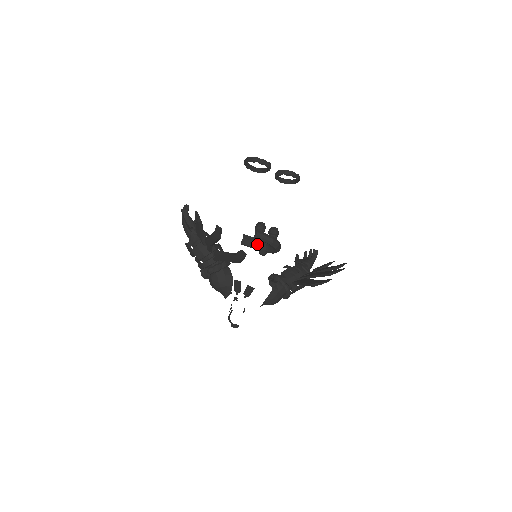
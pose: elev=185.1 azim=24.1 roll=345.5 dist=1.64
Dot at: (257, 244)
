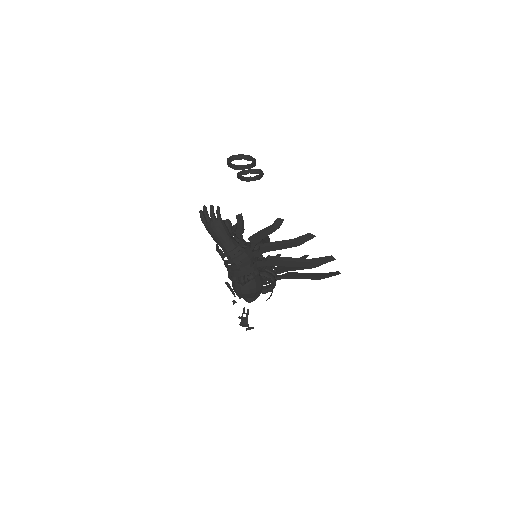
Dot at: occluded
